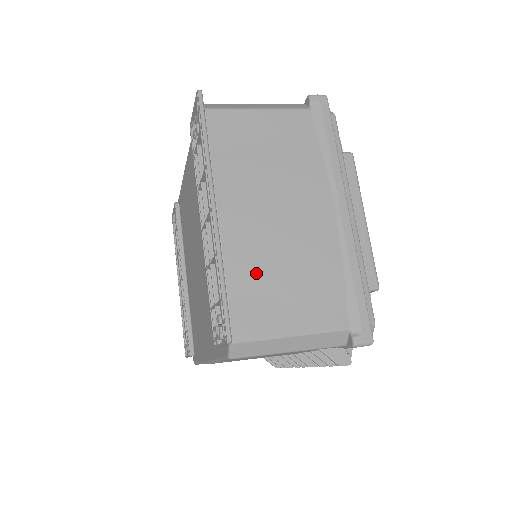
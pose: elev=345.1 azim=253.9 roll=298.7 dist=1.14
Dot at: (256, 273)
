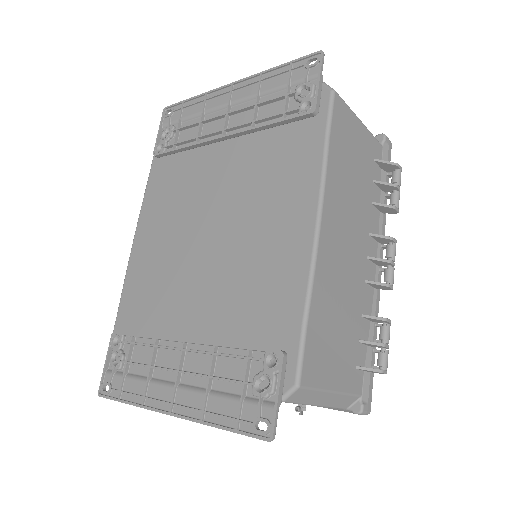
Dot at: occluded
